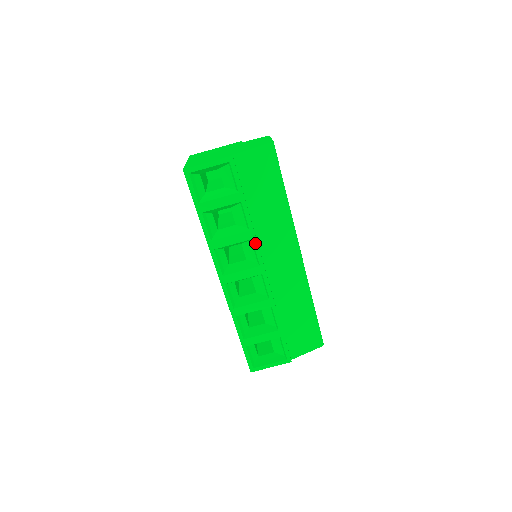
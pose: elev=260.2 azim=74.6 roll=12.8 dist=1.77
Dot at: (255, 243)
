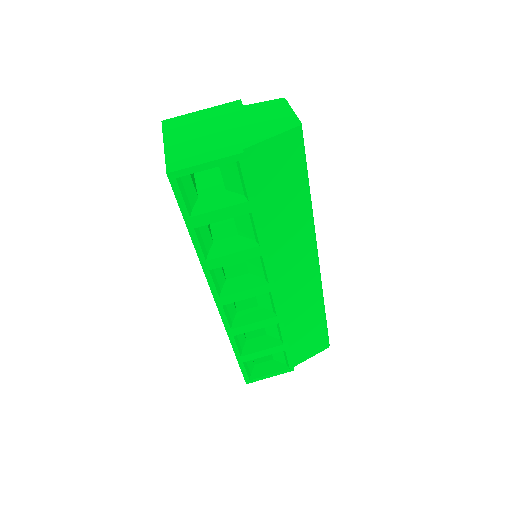
Dot at: (265, 260)
